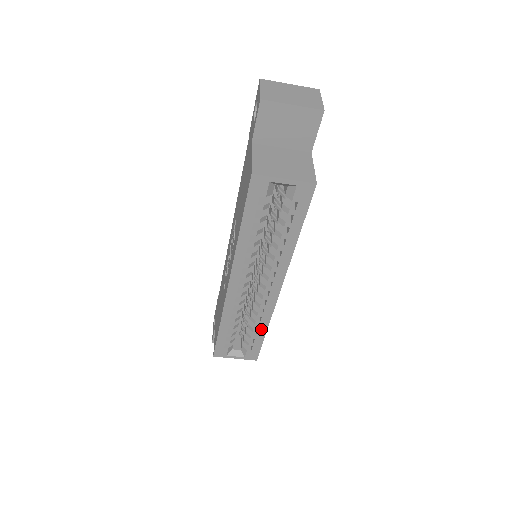
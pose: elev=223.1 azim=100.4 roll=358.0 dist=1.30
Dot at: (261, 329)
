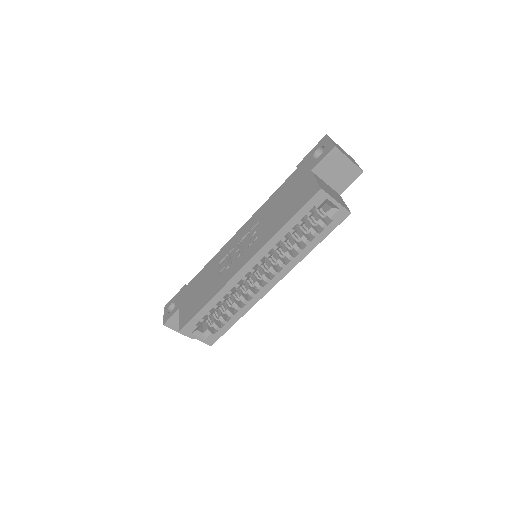
Dot at: (237, 316)
